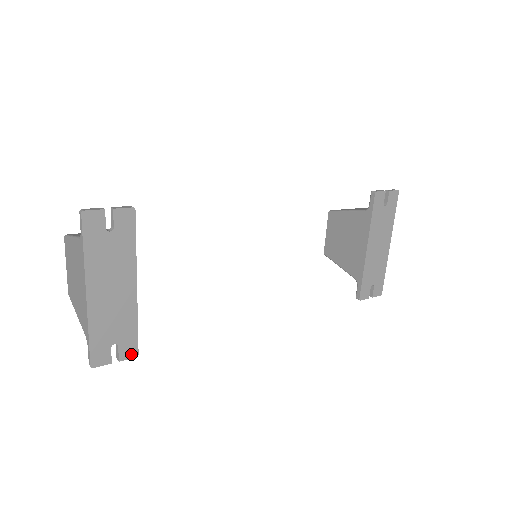
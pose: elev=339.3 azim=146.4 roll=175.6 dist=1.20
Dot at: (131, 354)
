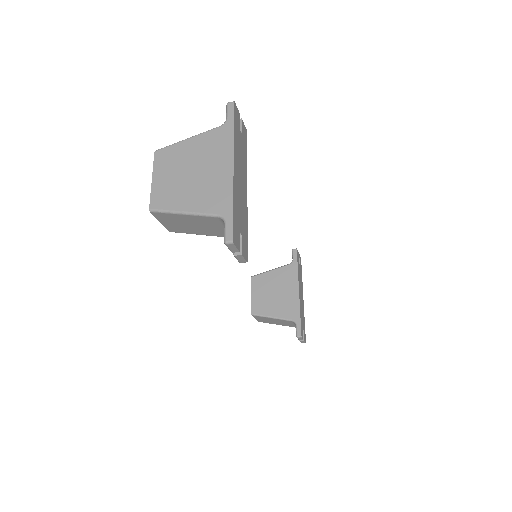
Dot at: (245, 255)
